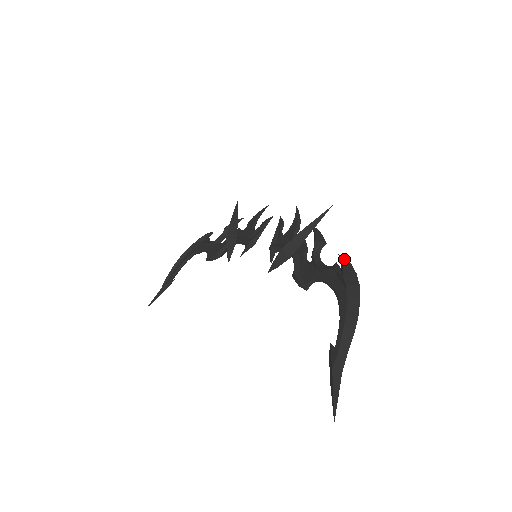
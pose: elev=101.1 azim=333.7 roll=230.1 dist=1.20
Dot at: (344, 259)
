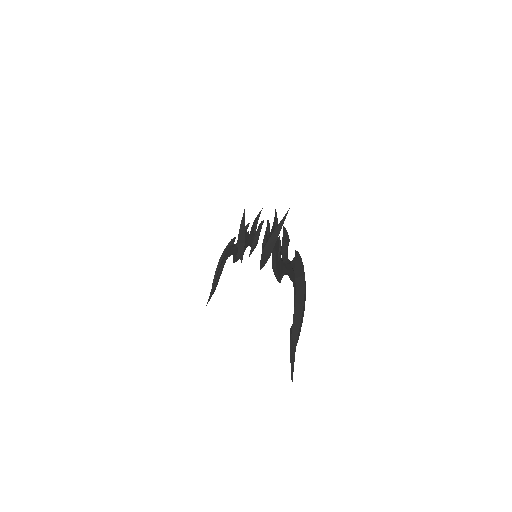
Dot at: (297, 254)
